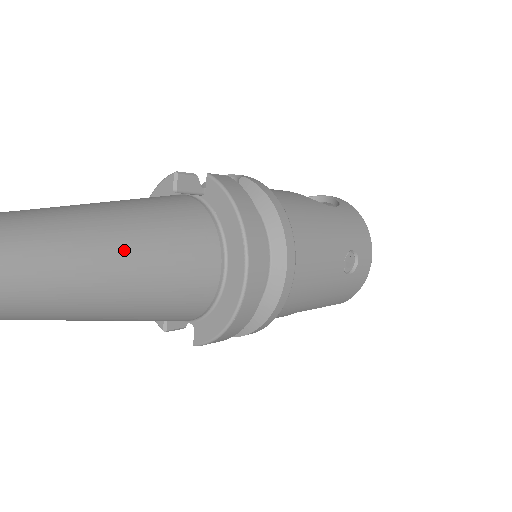
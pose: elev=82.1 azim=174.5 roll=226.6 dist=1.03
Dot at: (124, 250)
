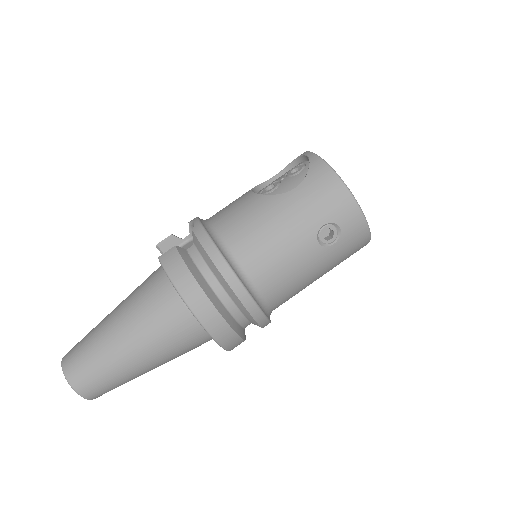
Dot at: (129, 346)
